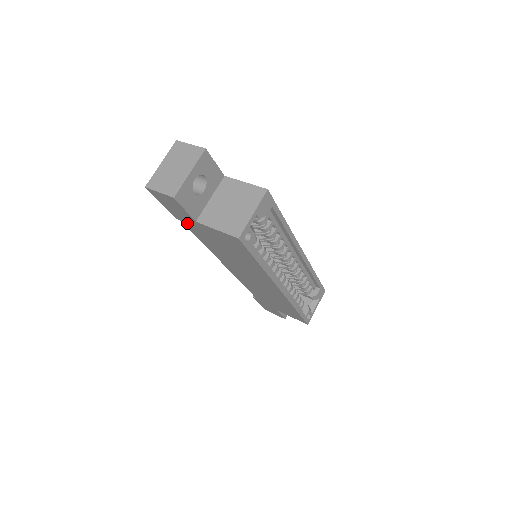
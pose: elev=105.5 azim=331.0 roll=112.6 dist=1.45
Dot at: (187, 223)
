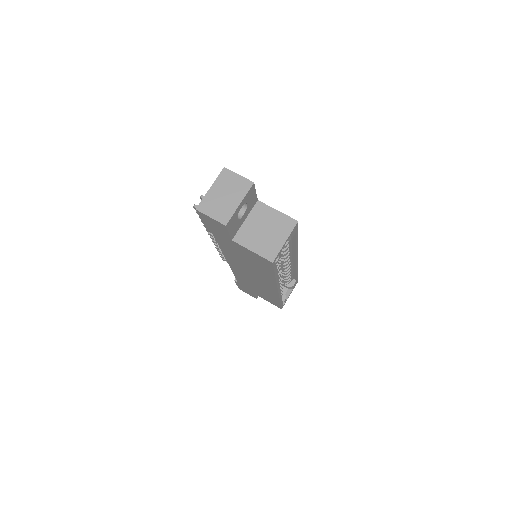
Dot at: (218, 236)
